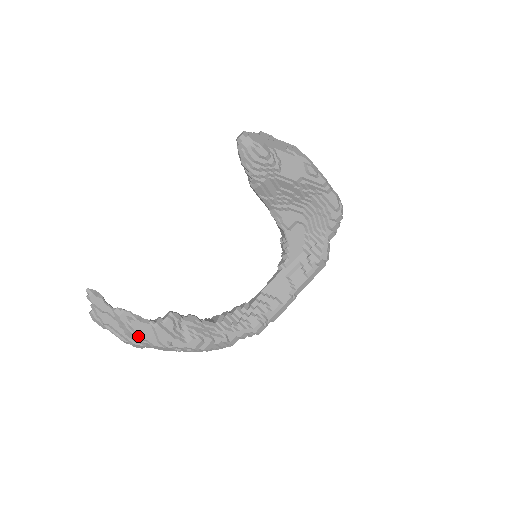
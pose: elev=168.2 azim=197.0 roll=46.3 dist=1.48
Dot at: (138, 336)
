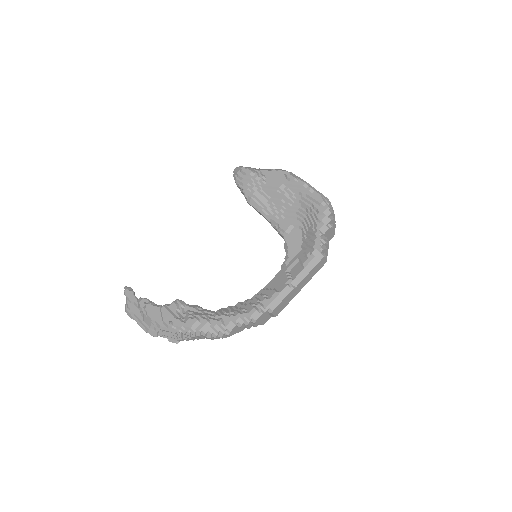
Dot at: (149, 318)
